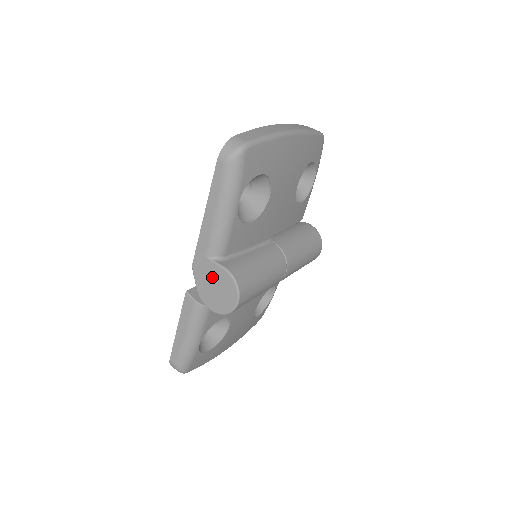
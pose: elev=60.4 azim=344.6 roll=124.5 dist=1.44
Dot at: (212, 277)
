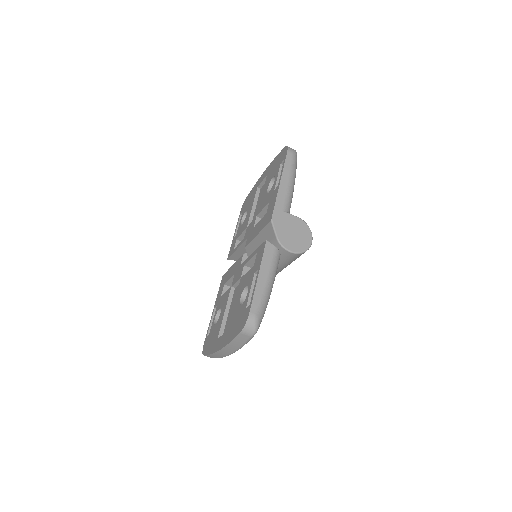
Dot at: (290, 225)
